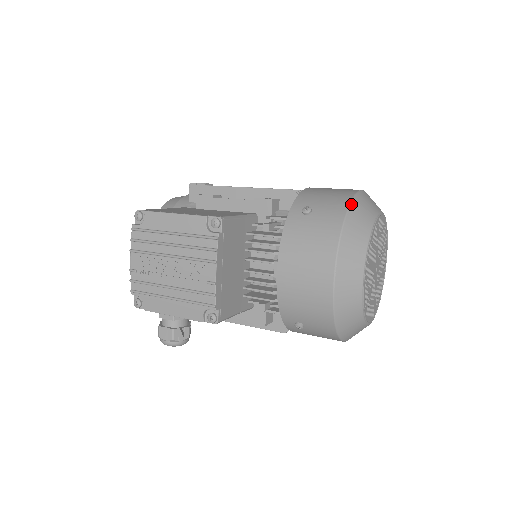
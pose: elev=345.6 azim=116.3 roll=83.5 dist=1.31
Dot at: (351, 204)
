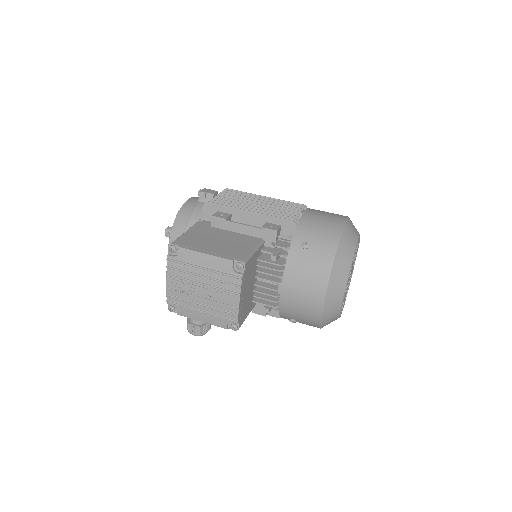
Dot at: (339, 242)
